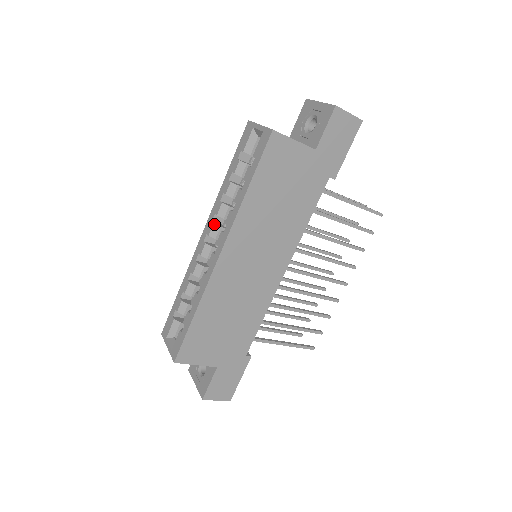
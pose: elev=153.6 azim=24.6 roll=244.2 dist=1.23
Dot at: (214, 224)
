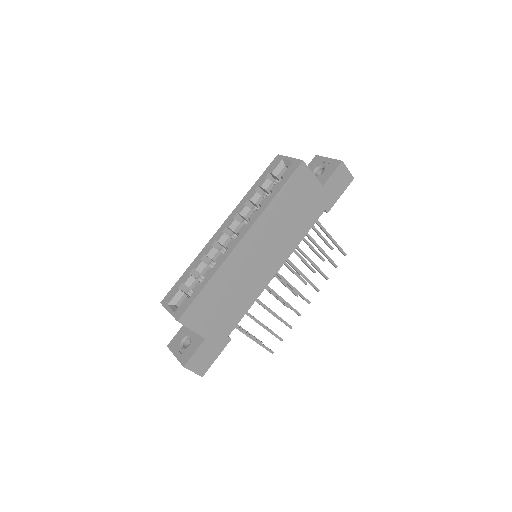
Dot at: (235, 220)
